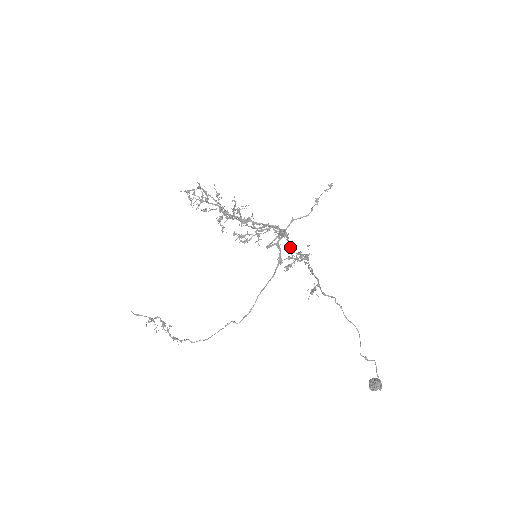
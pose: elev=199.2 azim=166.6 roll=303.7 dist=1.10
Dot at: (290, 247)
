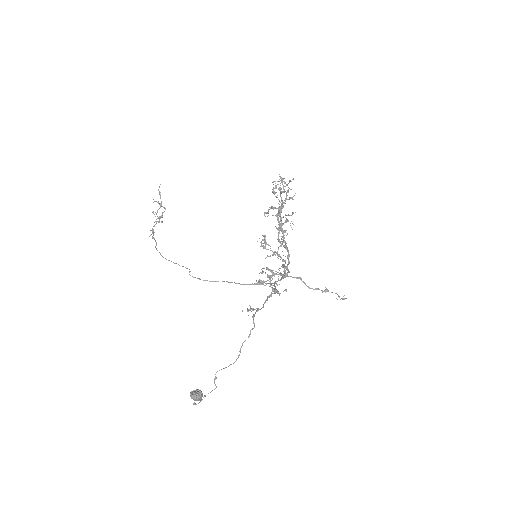
Dot at: occluded
